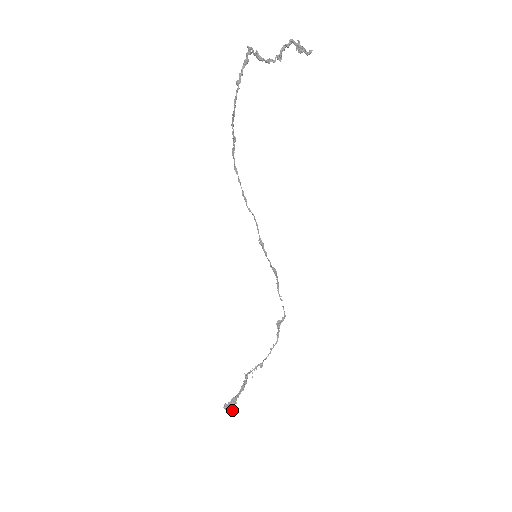
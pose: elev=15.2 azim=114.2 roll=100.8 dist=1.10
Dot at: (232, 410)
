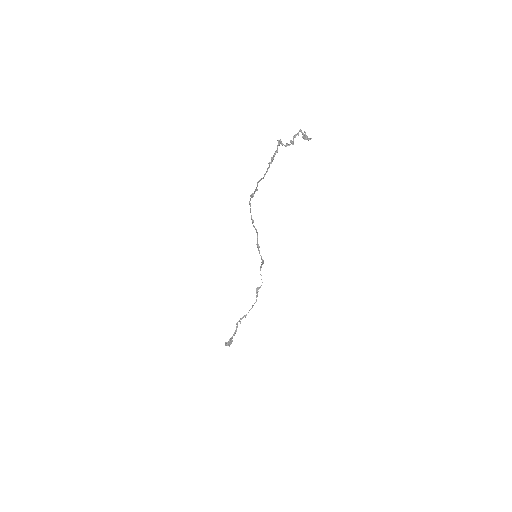
Dot at: occluded
